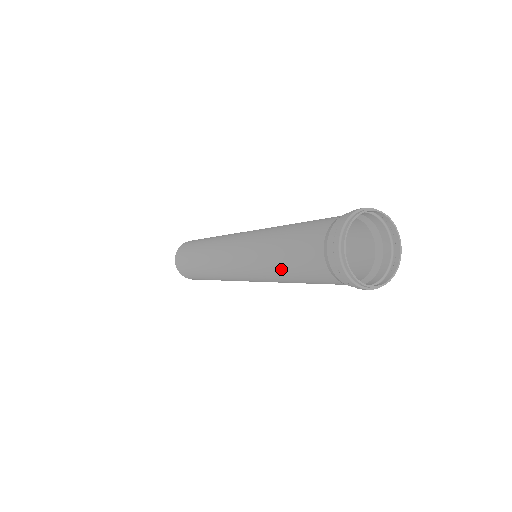
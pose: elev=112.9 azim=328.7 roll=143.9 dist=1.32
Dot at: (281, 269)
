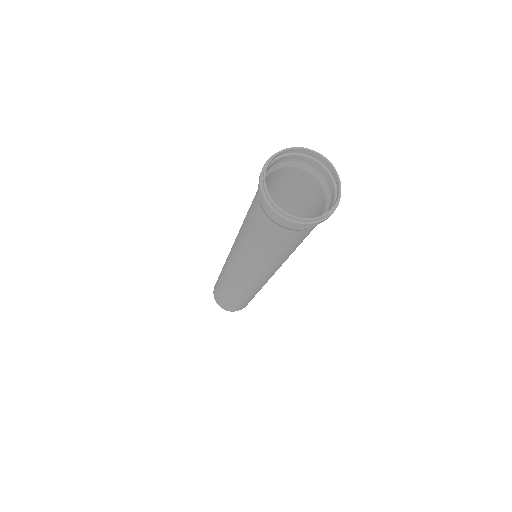
Dot at: (261, 253)
